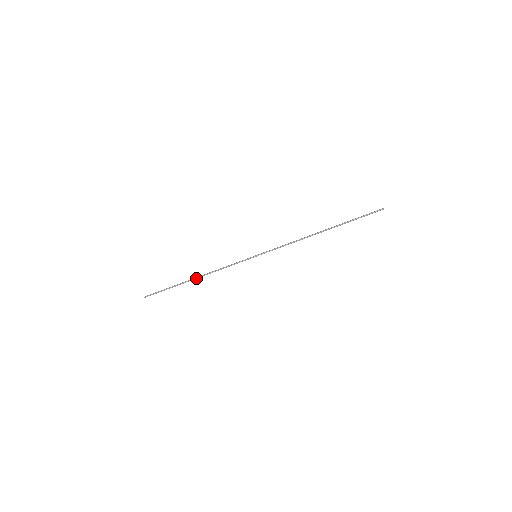
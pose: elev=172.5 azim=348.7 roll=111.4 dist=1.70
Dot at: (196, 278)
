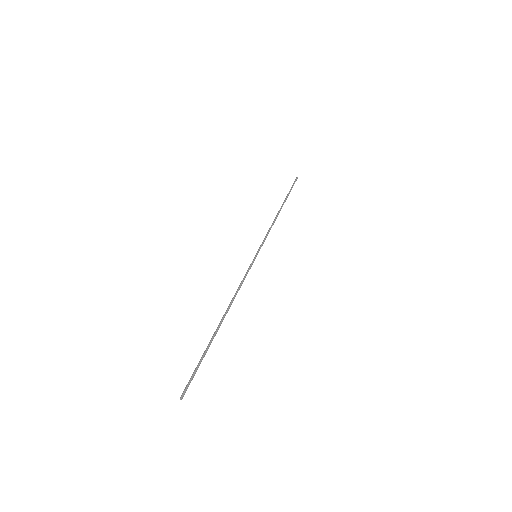
Dot at: (223, 319)
